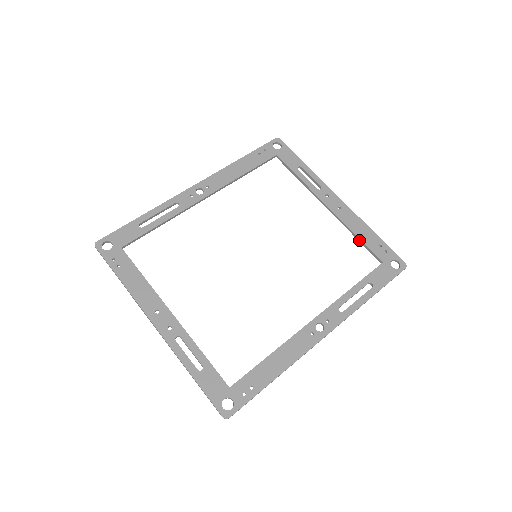
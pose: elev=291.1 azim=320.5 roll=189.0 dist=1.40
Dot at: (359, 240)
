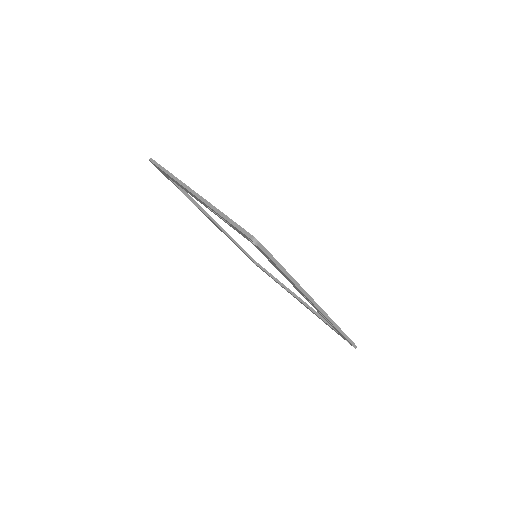
Dot at: (320, 317)
